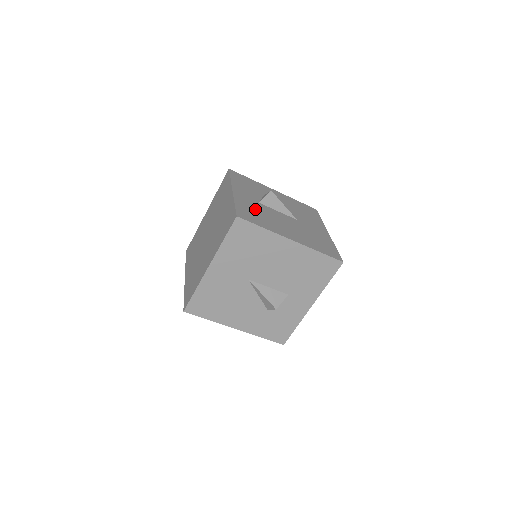
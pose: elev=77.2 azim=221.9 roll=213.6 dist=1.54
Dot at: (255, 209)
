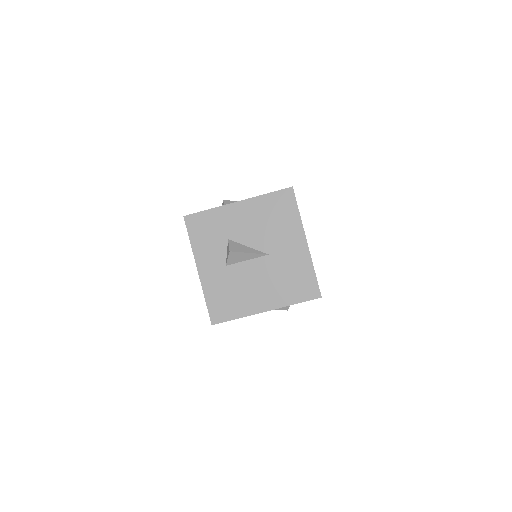
Dot at: (224, 288)
